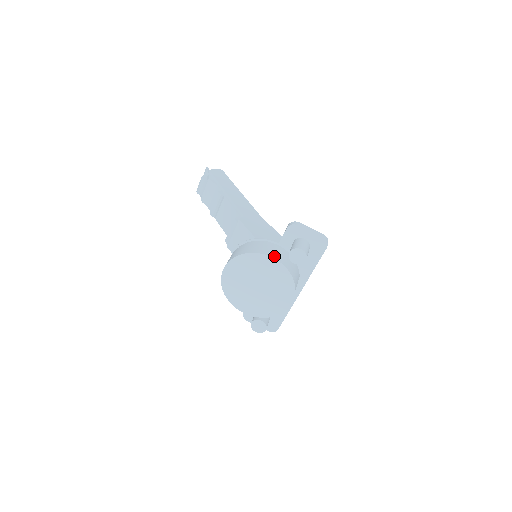
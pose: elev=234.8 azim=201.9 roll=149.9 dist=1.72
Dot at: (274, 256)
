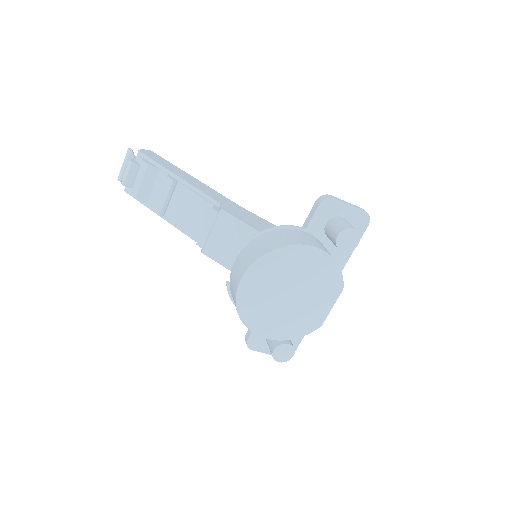
Dot at: (316, 245)
